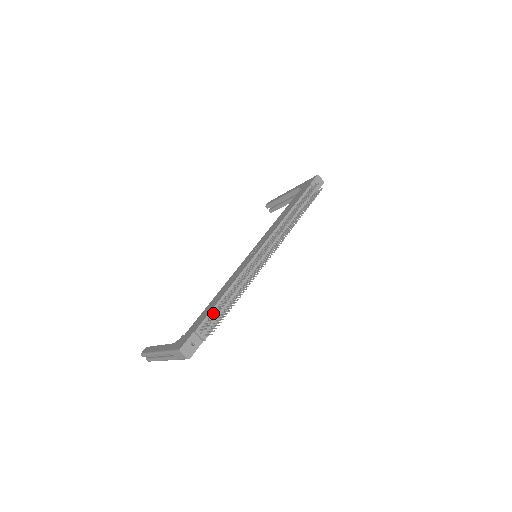
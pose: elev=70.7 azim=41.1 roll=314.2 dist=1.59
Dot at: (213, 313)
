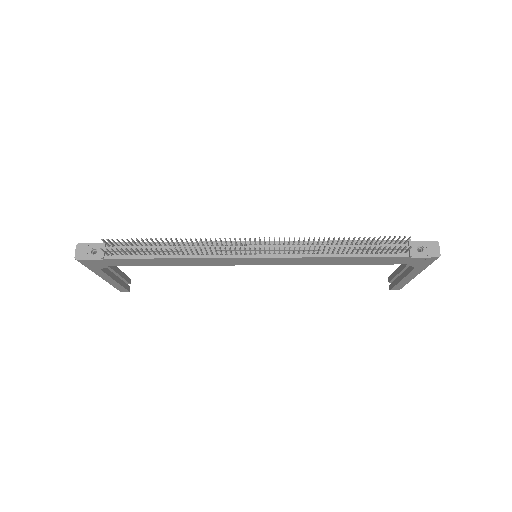
Dot at: (136, 245)
